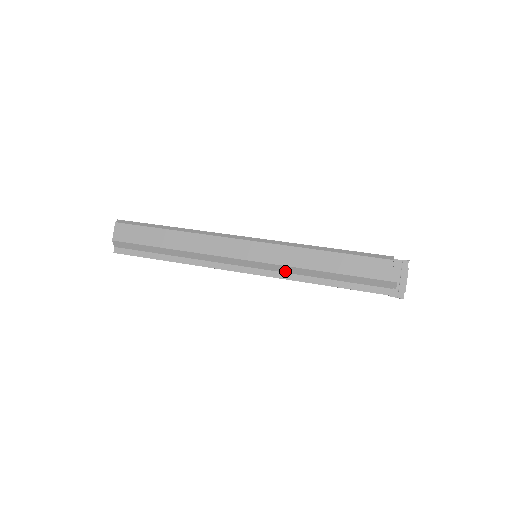
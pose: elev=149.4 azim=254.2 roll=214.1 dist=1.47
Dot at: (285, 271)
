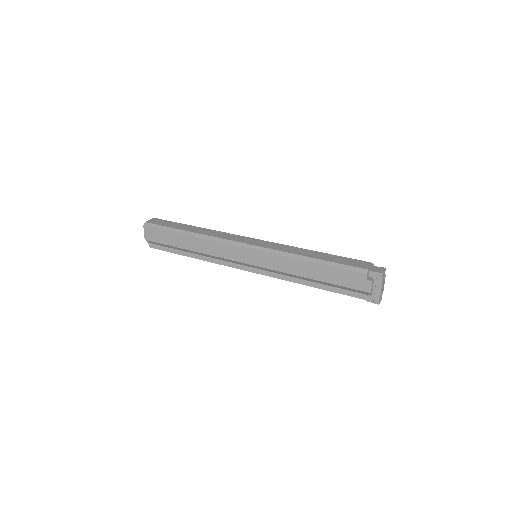
Dot at: (279, 273)
